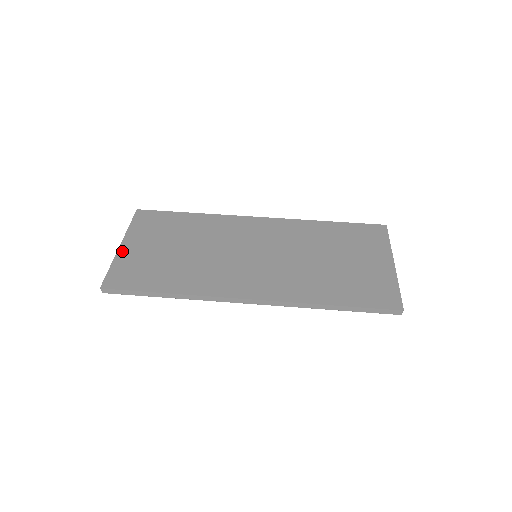
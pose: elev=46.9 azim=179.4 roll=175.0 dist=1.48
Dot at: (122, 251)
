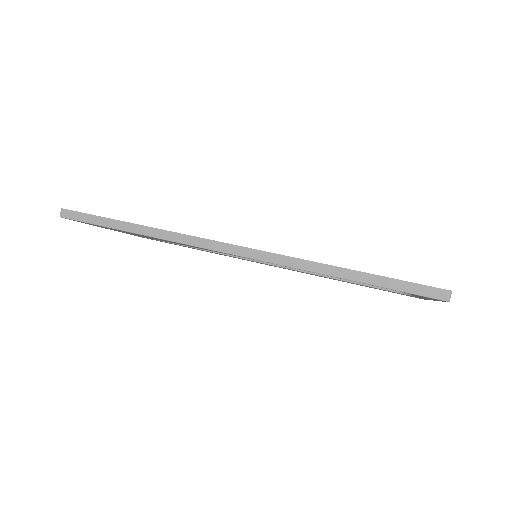
Dot at: occluded
